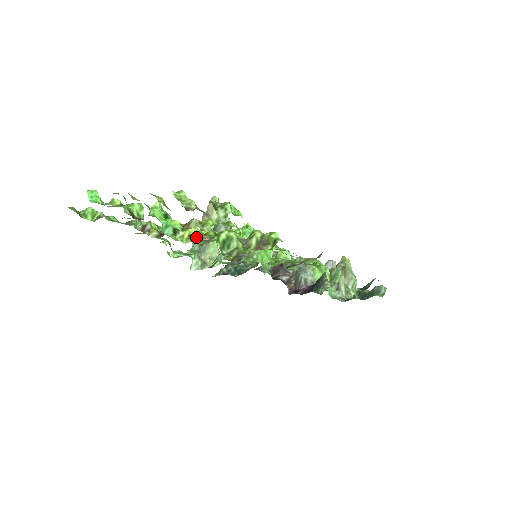
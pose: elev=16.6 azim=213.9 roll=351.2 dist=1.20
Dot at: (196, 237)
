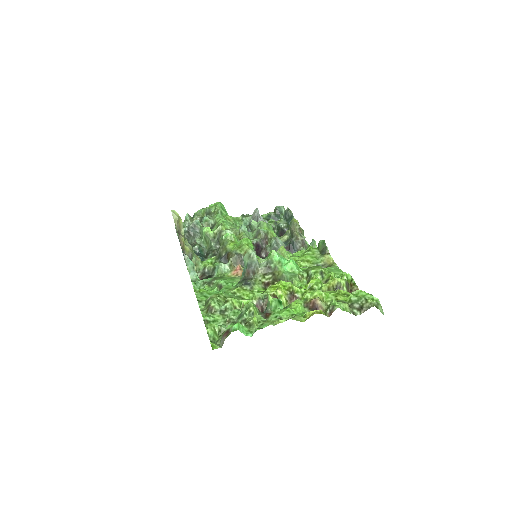
Dot at: (289, 297)
